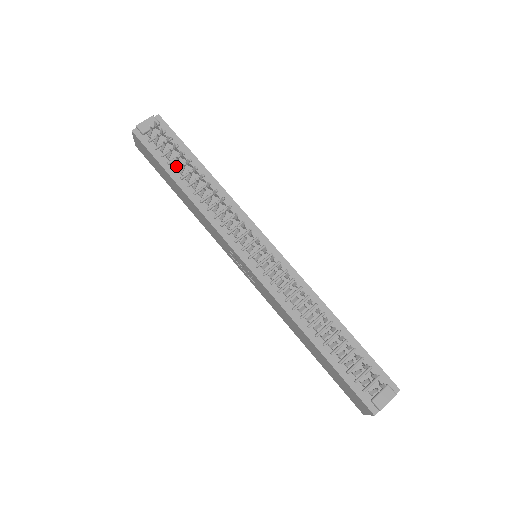
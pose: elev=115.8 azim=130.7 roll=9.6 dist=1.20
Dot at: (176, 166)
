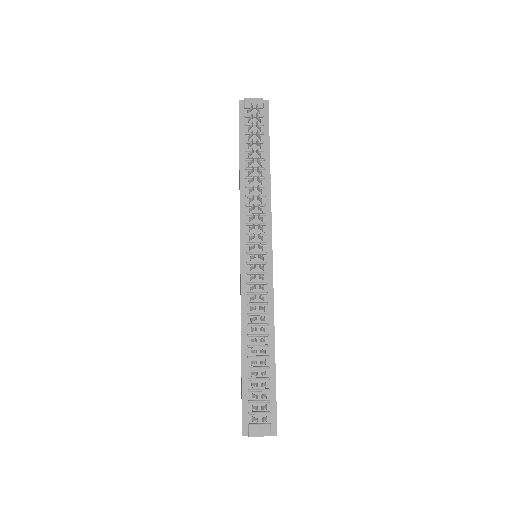
Dot at: (250, 148)
